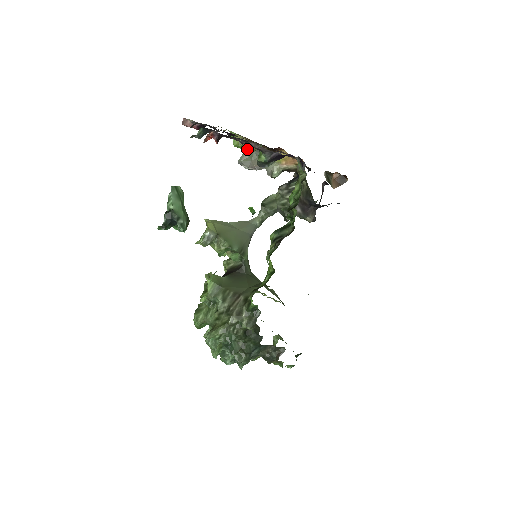
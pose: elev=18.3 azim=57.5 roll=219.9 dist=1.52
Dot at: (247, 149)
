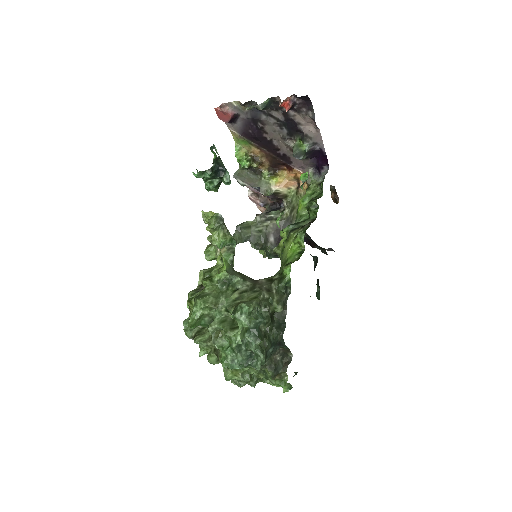
Dot at: (251, 162)
